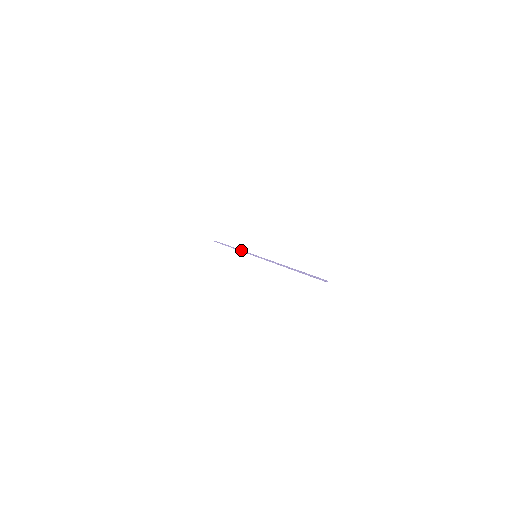
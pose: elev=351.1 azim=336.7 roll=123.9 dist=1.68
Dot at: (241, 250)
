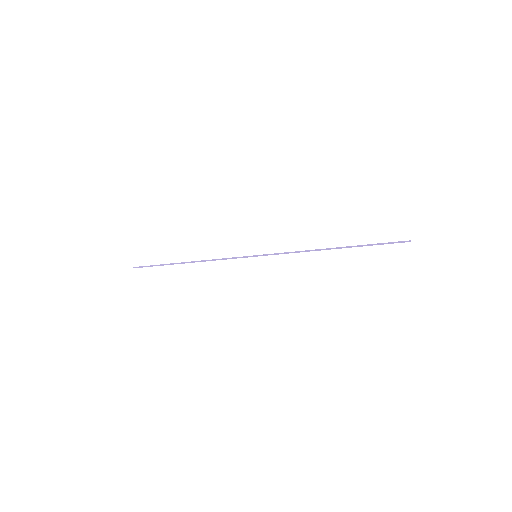
Dot at: (215, 259)
